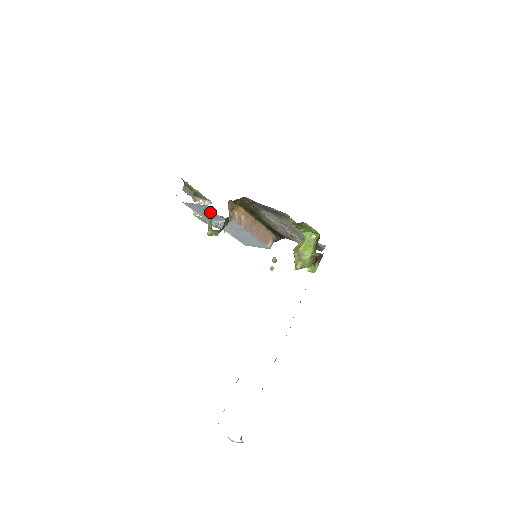
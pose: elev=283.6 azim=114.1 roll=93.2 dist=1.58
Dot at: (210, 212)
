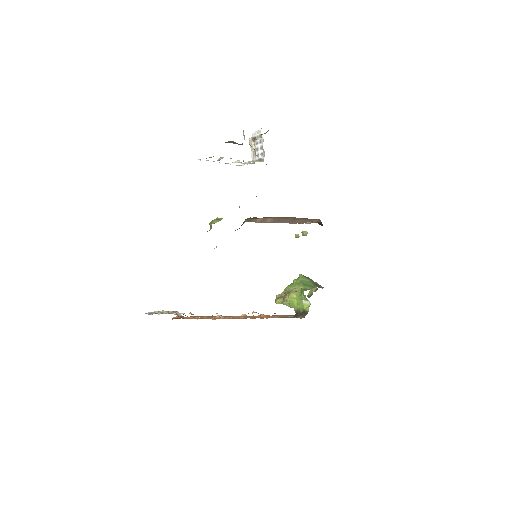
Dot at: occluded
